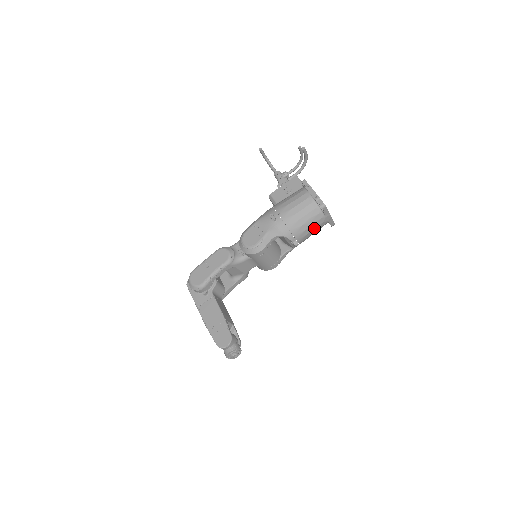
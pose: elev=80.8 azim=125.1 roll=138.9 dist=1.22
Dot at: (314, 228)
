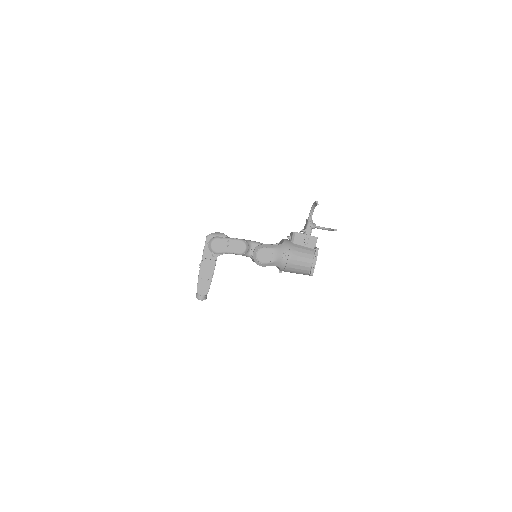
Dot at: (296, 273)
